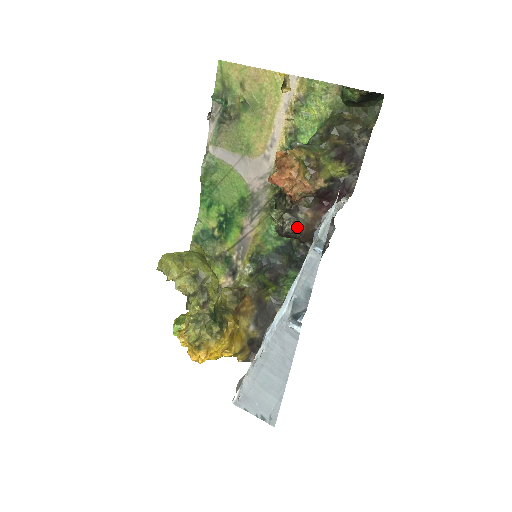
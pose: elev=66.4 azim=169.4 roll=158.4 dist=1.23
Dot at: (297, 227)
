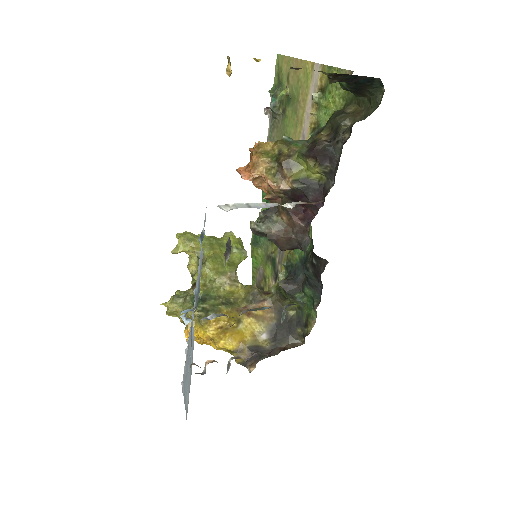
Dot at: (261, 228)
